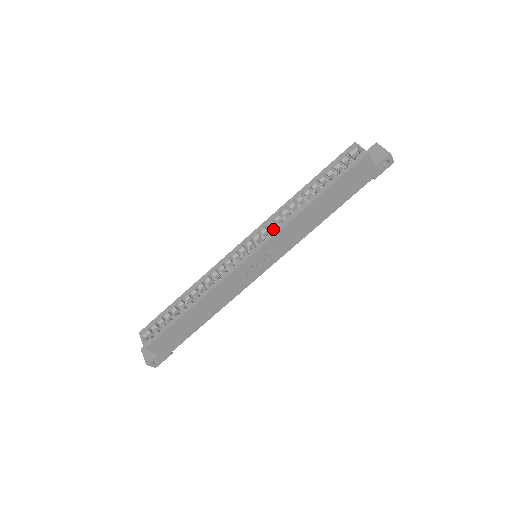
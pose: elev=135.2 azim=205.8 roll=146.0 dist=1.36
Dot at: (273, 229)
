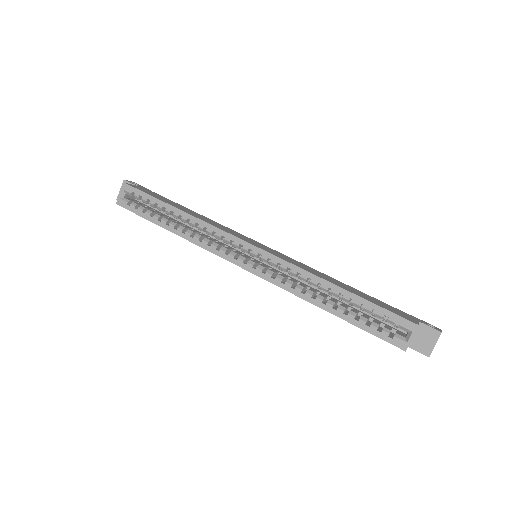
Dot at: (278, 278)
